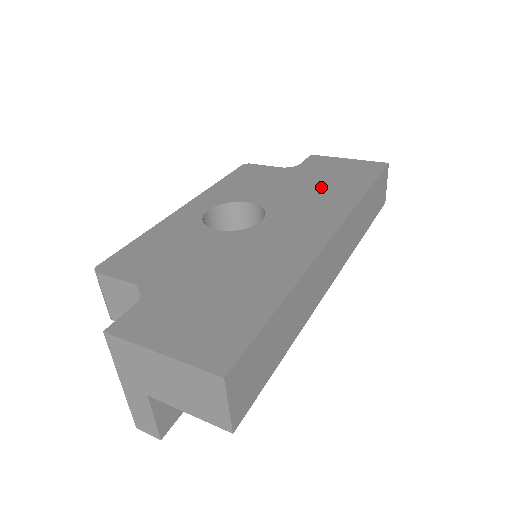
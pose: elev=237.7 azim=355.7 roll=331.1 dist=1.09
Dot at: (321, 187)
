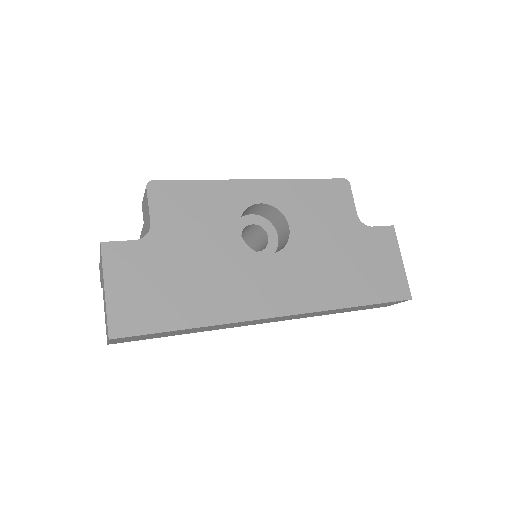
Dot at: (342, 268)
